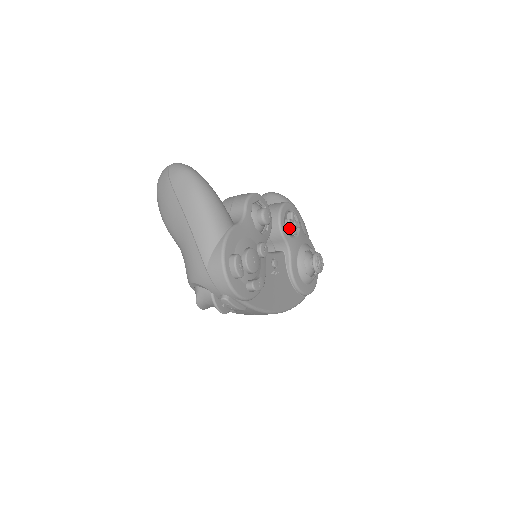
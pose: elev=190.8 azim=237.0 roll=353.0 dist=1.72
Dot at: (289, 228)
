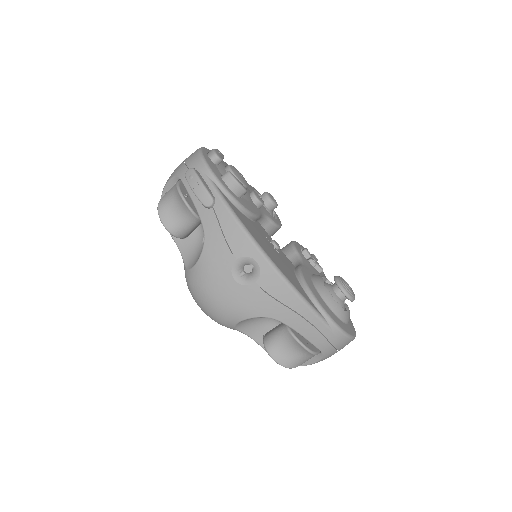
Dot at: occluded
